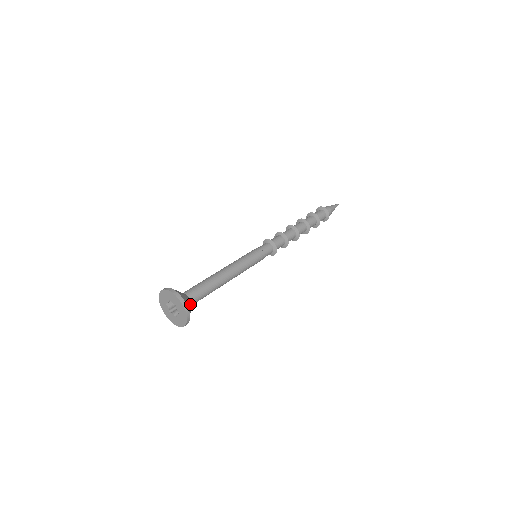
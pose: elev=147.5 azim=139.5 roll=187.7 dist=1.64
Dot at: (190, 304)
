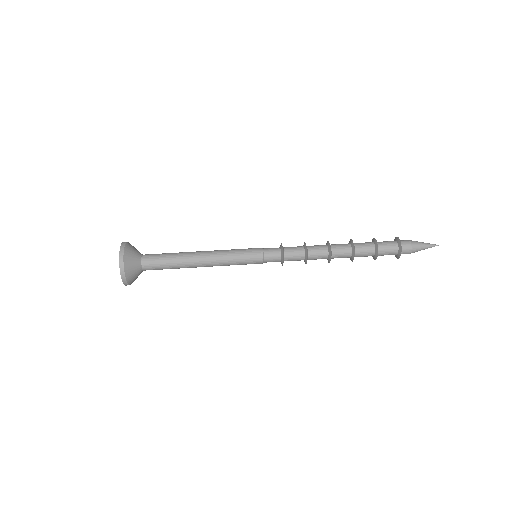
Dot at: (137, 264)
